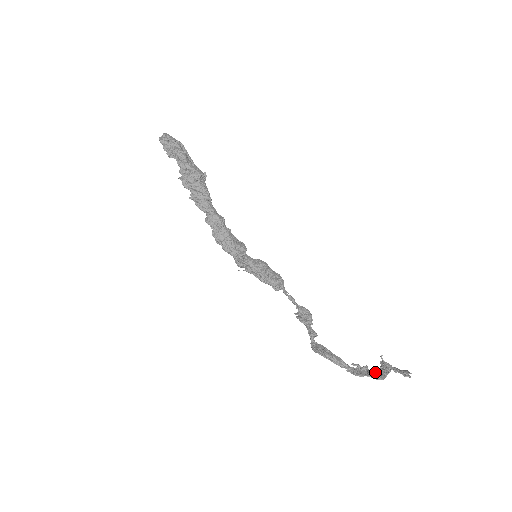
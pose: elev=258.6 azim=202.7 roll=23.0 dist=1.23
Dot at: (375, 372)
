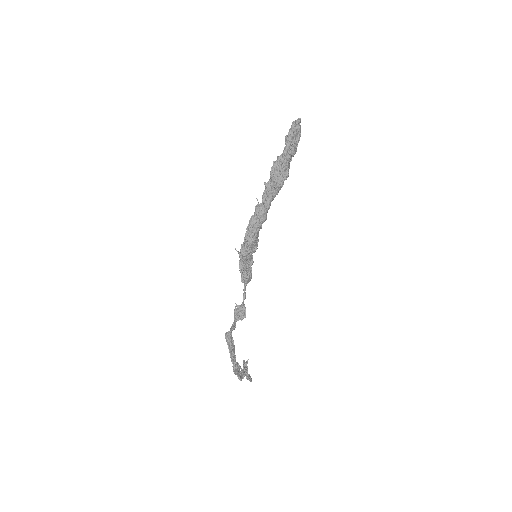
Dot at: (240, 372)
